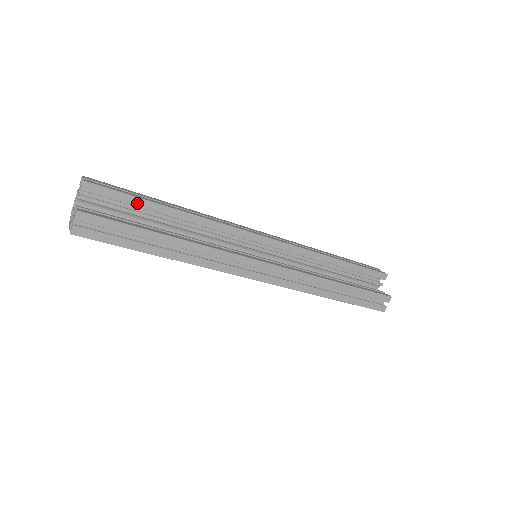
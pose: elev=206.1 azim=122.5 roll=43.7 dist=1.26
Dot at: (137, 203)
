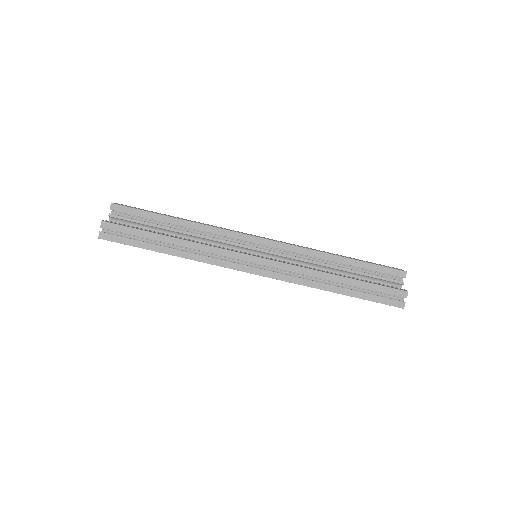
Dot at: (150, 216)
